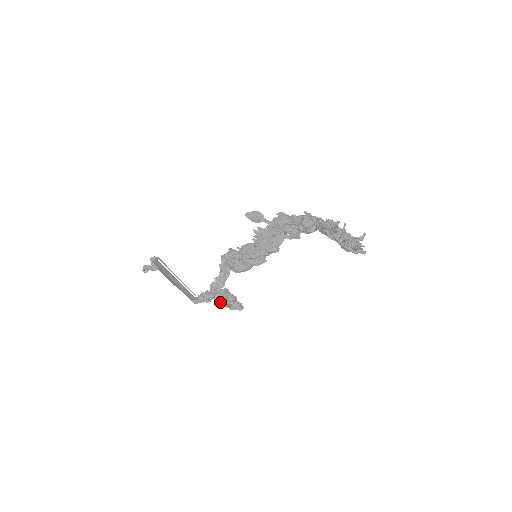
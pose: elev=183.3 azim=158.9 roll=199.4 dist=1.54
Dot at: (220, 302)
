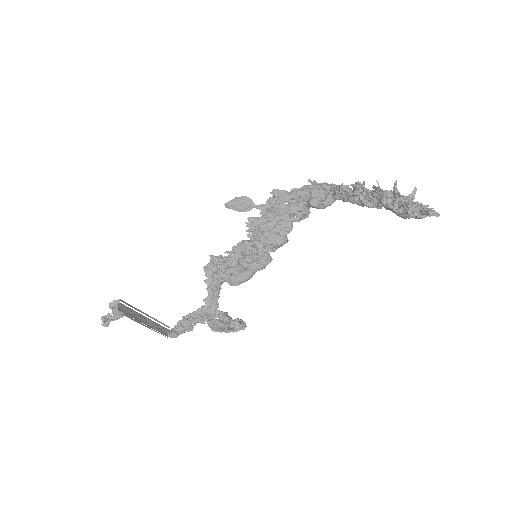
Dot at: (219, 329)
